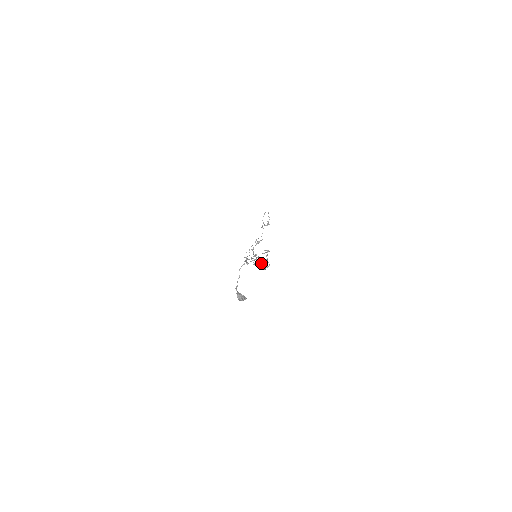
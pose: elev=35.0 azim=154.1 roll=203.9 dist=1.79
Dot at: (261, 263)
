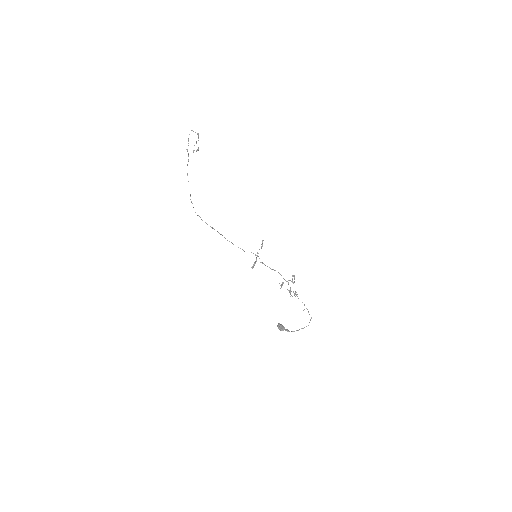
Dot at: occluded
